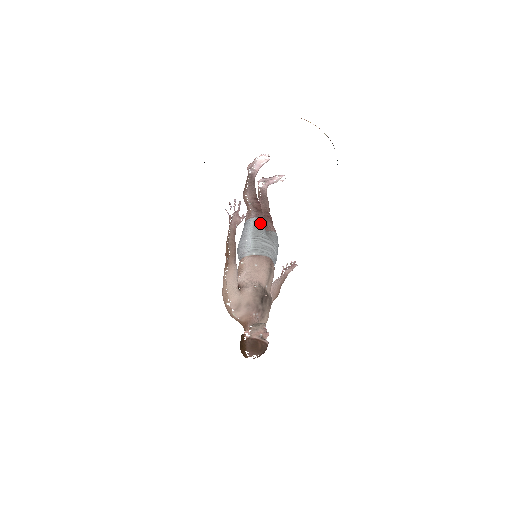
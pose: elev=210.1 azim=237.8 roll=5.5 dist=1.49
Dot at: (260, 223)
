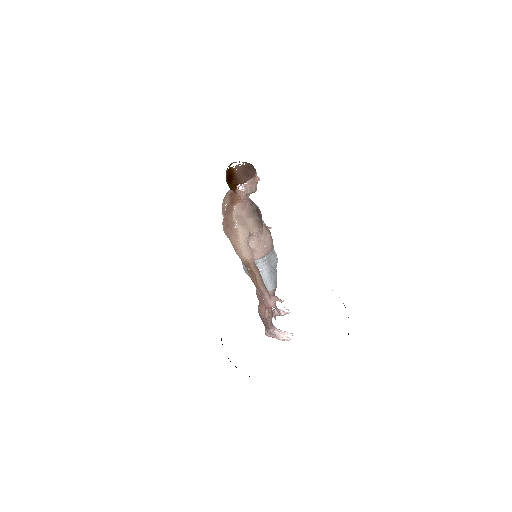
Dot at: occluded
